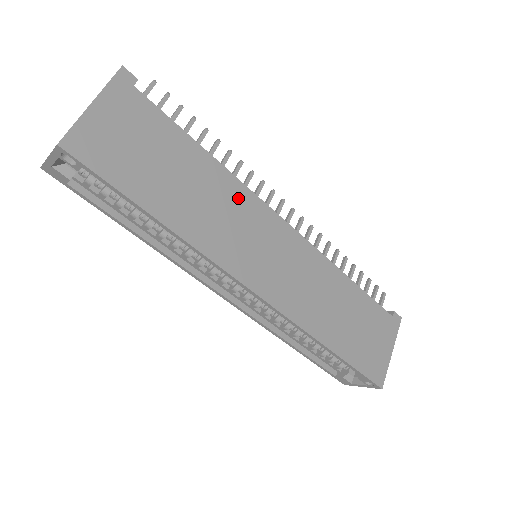
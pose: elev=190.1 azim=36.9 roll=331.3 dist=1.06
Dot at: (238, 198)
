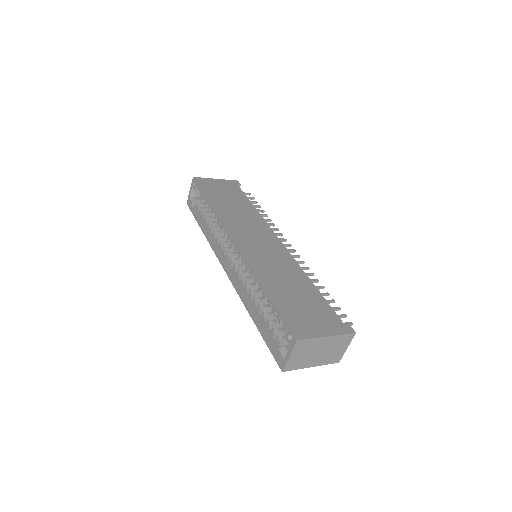
Dot at: (257, 221)
